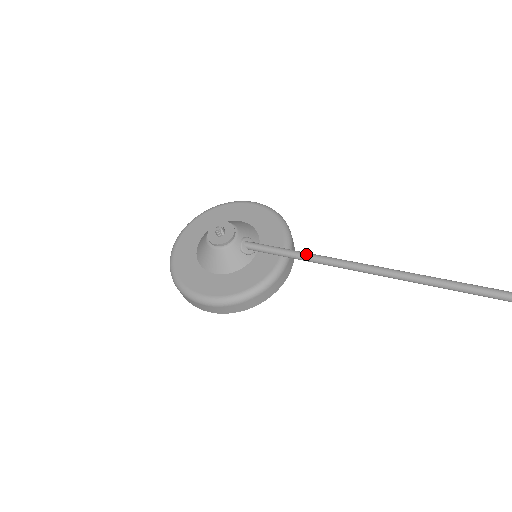
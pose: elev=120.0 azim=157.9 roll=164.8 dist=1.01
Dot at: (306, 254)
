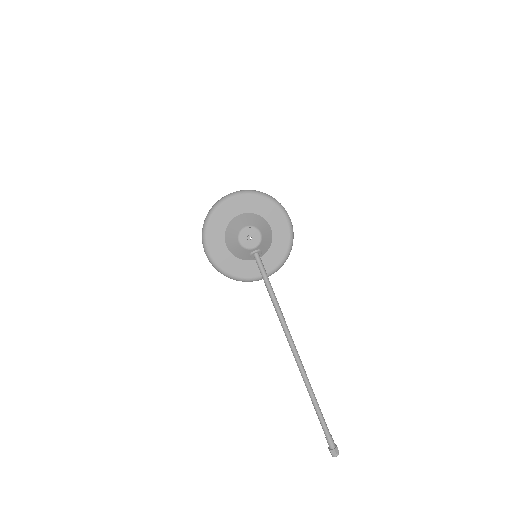
Dot at: (273, 295)
